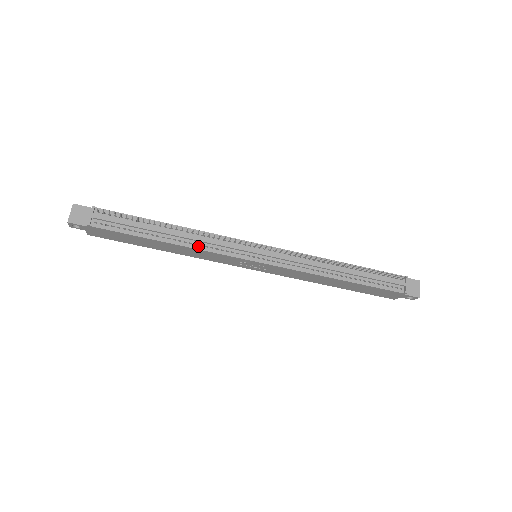
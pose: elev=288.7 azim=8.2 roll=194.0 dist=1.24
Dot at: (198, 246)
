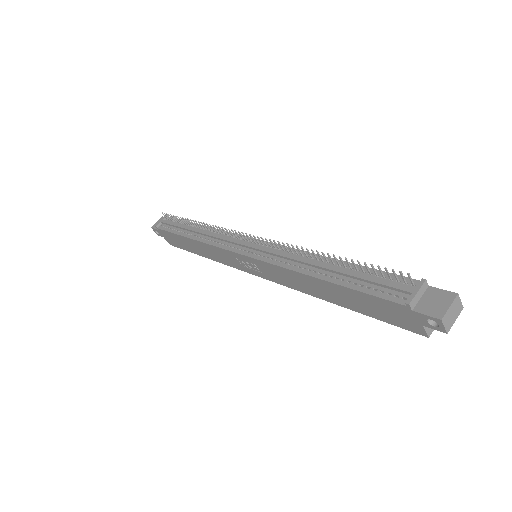
Dot at: (206, 240)
